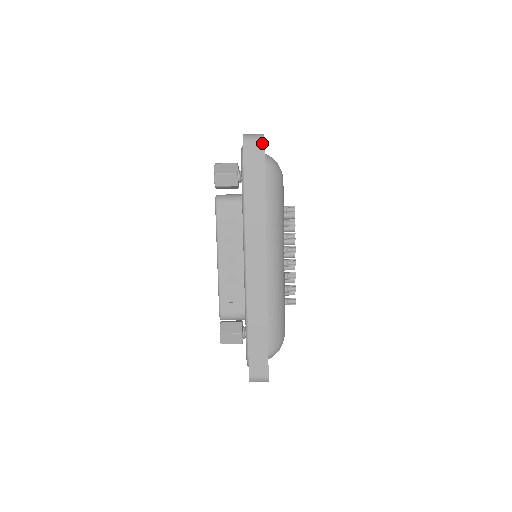
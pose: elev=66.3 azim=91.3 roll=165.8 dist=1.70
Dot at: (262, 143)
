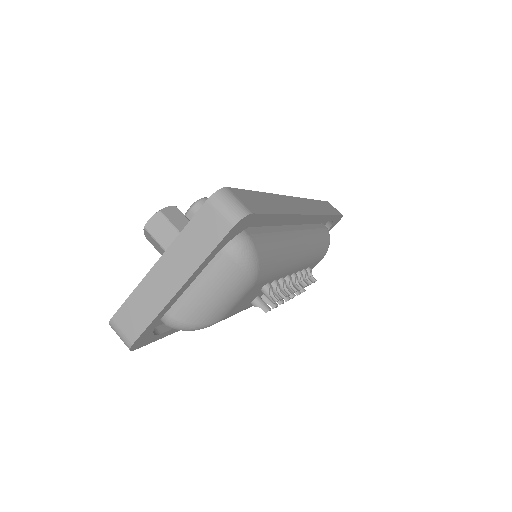
Dot at: (341, 214)
